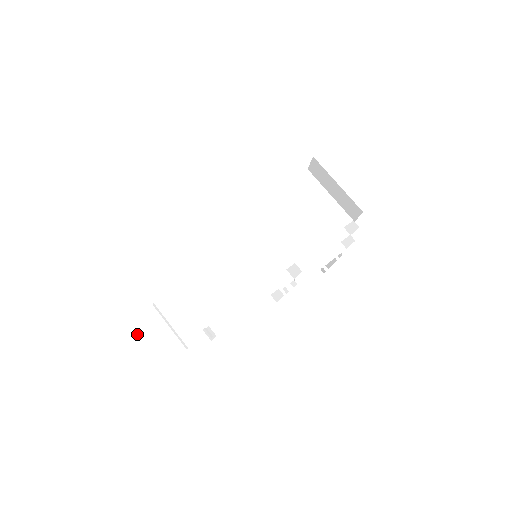
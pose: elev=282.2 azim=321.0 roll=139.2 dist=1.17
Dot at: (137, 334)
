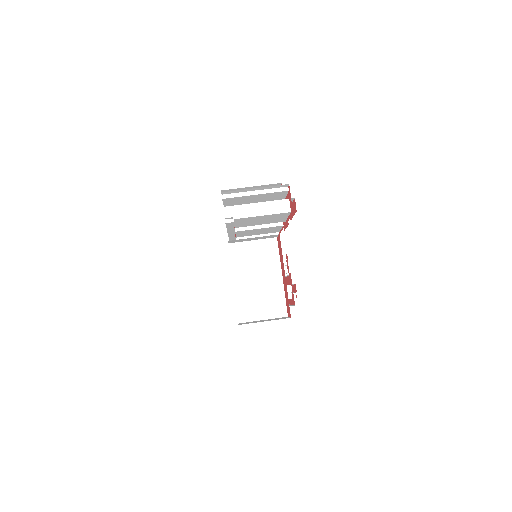
Dot at: occluded
